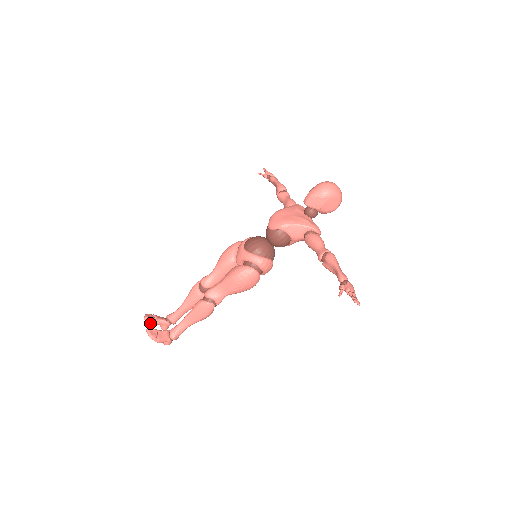
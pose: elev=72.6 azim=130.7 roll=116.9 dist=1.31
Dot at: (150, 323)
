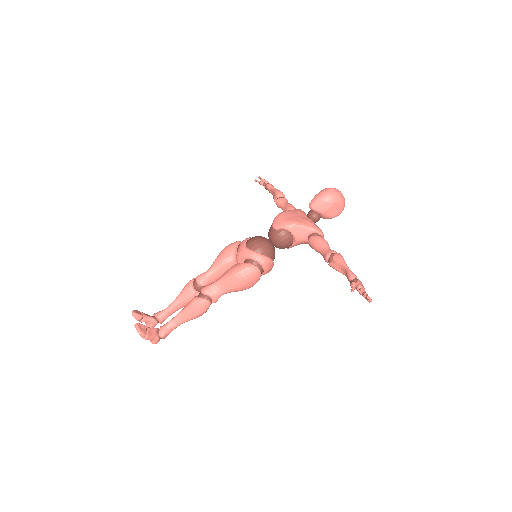
Dot at: (137, 320)
